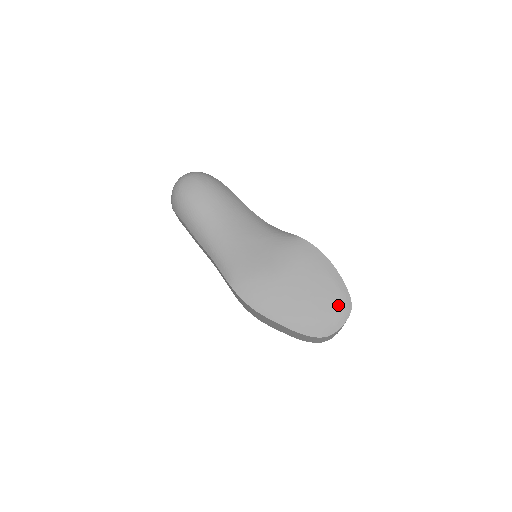
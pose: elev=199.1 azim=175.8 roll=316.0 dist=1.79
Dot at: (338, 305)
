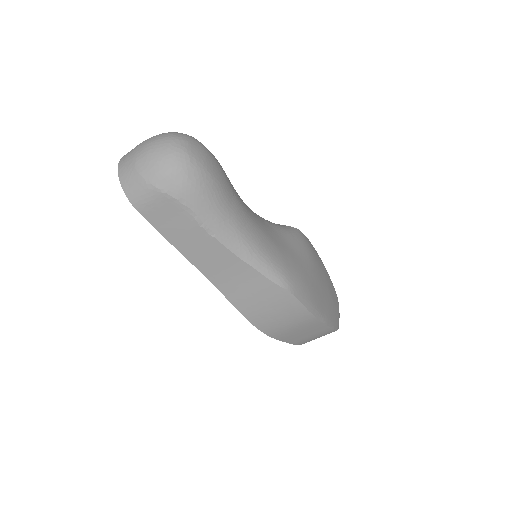
Dot at: (335, 293)
